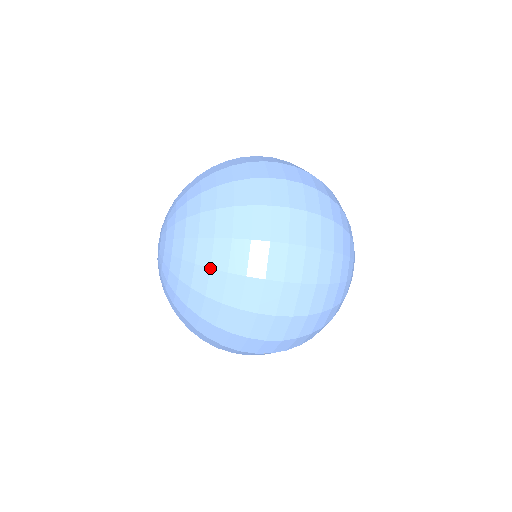
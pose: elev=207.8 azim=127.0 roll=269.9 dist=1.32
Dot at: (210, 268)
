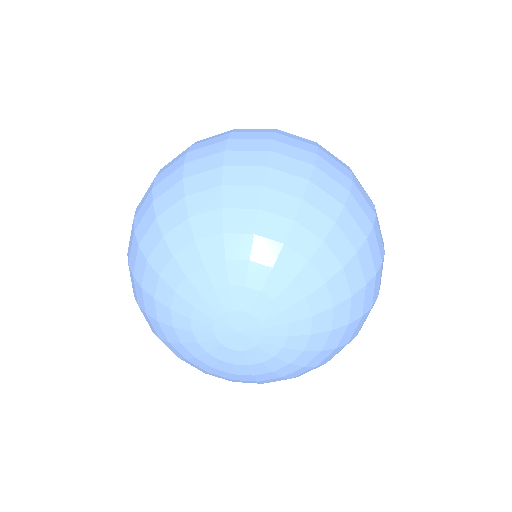
Dot at: (366, 285)
